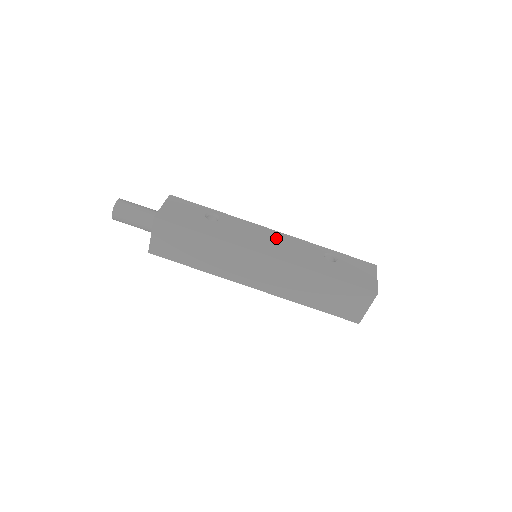
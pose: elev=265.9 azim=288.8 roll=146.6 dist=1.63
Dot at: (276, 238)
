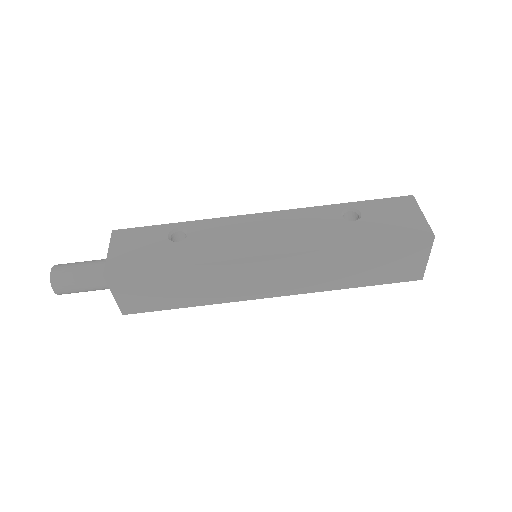
Dot at: (270, 223)
